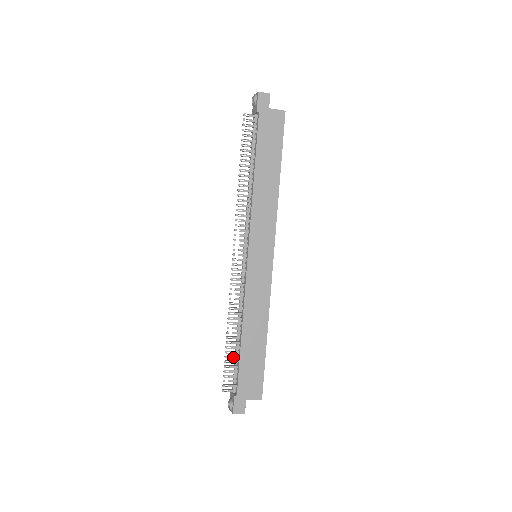
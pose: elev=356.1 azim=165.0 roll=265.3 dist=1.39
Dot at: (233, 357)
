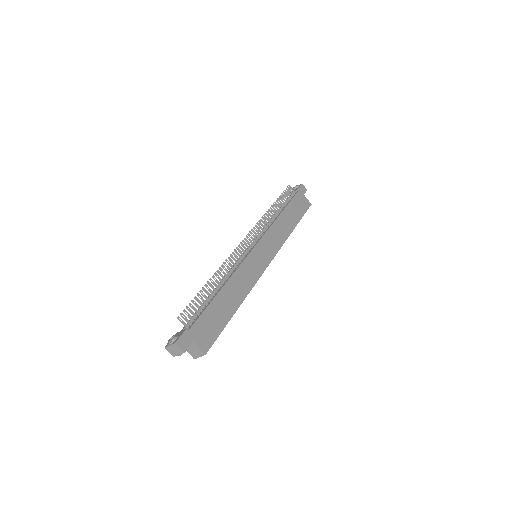
Dot at: (203, 300)
